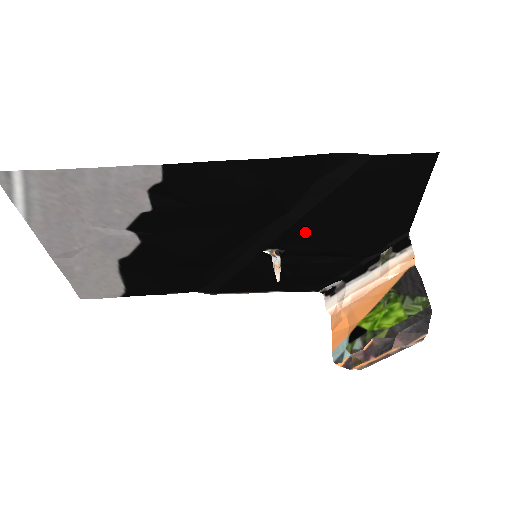
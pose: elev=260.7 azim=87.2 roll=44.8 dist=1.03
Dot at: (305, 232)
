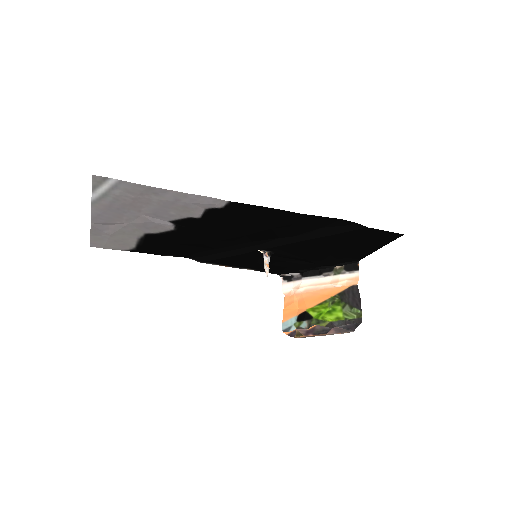
Dot at: (295, 248)
